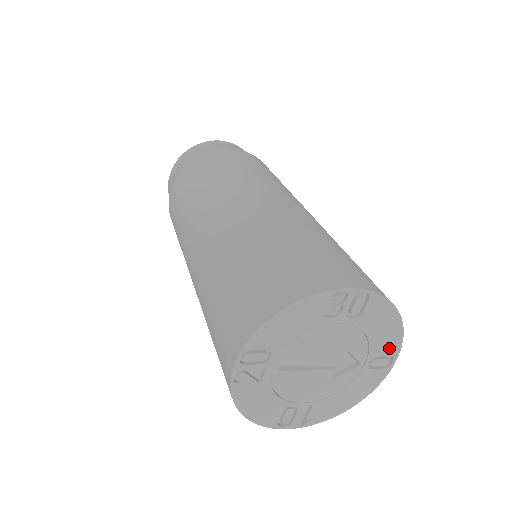
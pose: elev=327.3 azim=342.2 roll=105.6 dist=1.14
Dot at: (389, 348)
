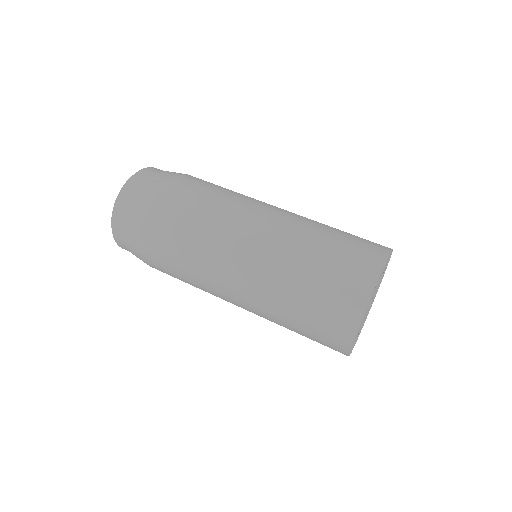
Dot at: occluded
